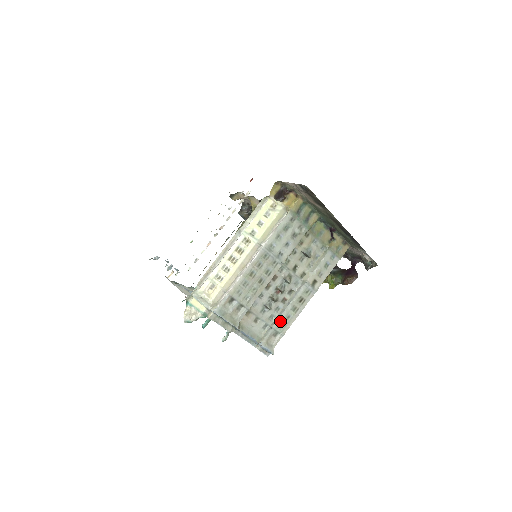
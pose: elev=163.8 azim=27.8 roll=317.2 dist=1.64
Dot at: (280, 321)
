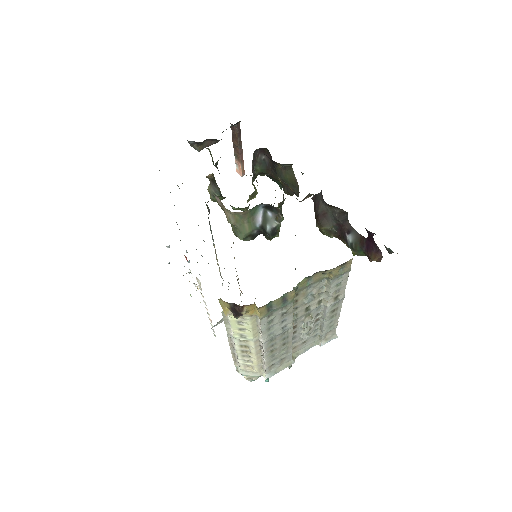
Dot at: (326, 328)
